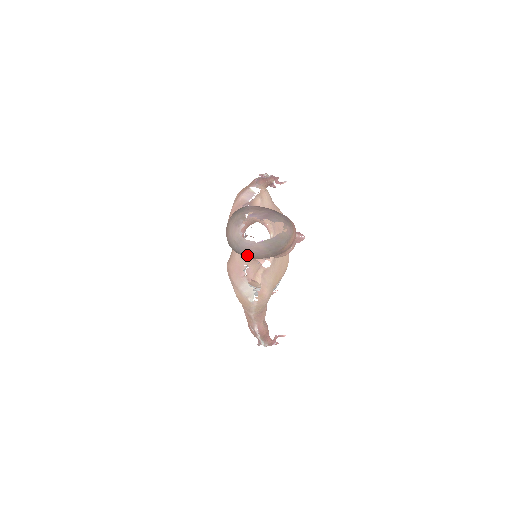
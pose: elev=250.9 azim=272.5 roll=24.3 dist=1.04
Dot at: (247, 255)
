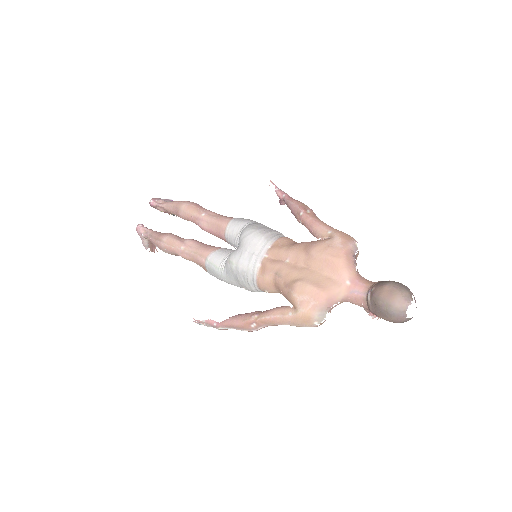
Dot at: (391, 318)
